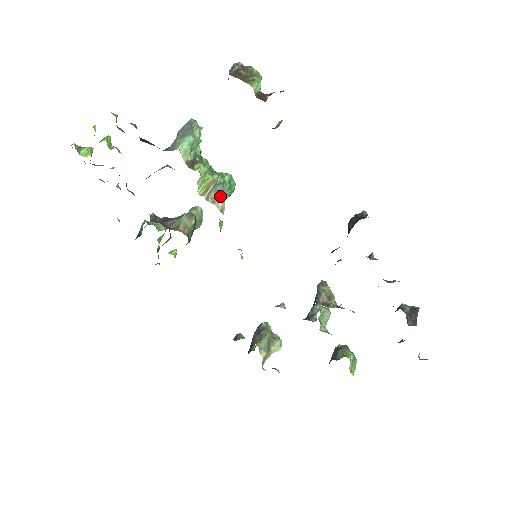
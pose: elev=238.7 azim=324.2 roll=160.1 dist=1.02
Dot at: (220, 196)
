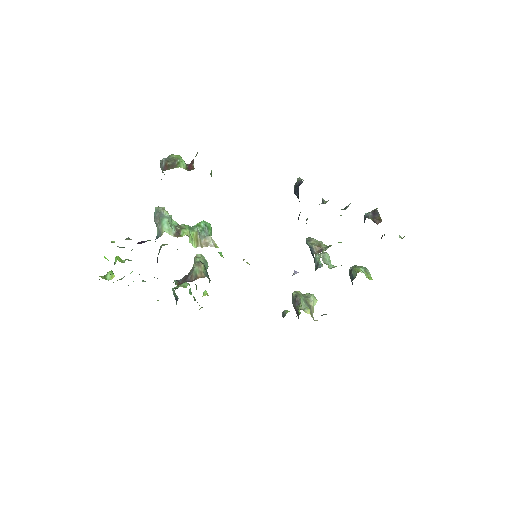
Dot at: (207, 239)
